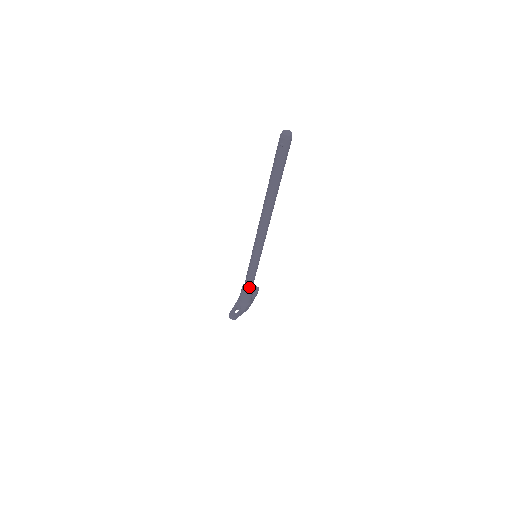
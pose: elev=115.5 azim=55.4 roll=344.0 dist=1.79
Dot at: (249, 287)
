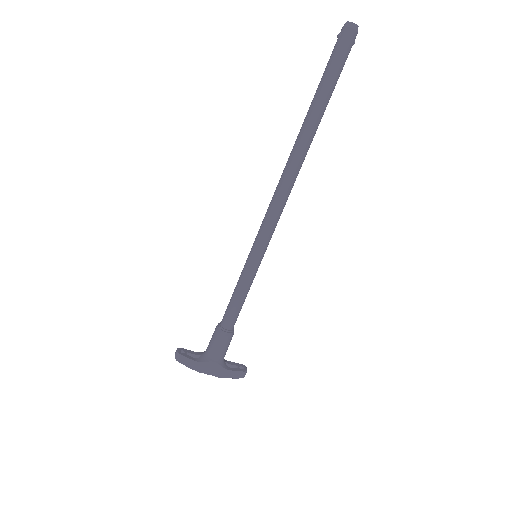
Dot at: (225, 319)
